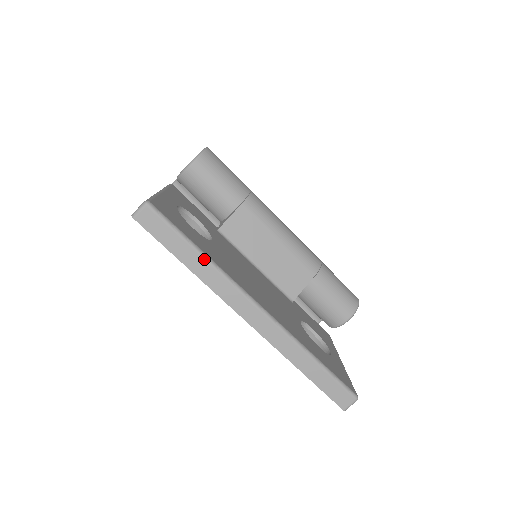
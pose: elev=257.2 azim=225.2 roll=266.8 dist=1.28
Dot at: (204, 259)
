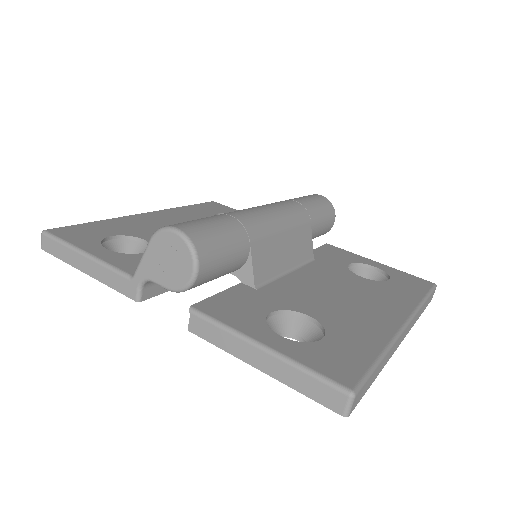
Dot at: (385, 356)
